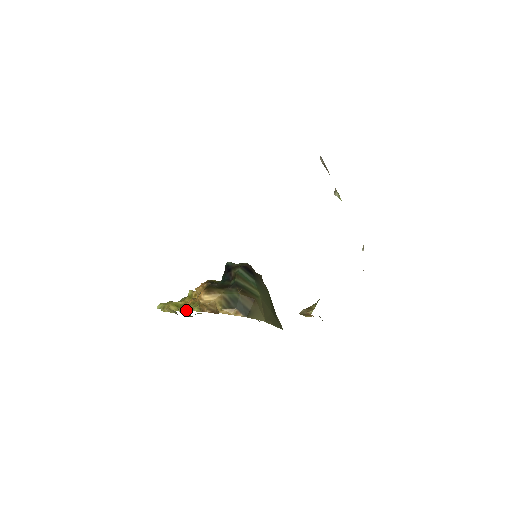
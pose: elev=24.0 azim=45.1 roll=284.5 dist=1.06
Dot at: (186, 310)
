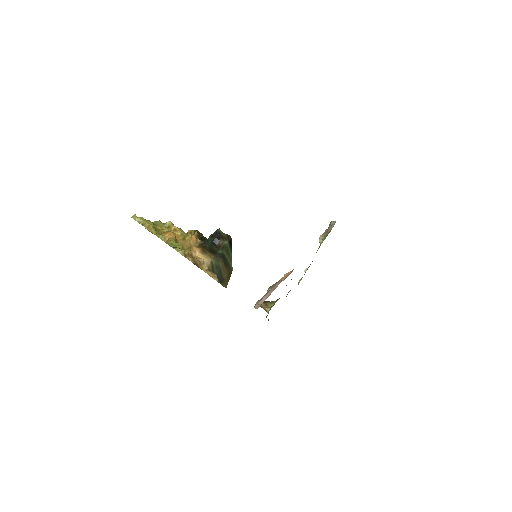
Dot at: (164, 239)
